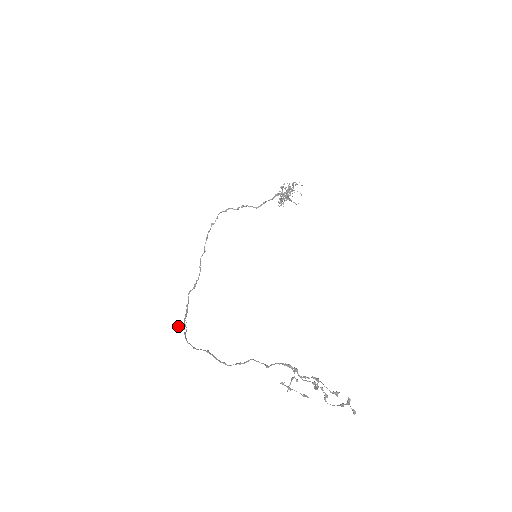
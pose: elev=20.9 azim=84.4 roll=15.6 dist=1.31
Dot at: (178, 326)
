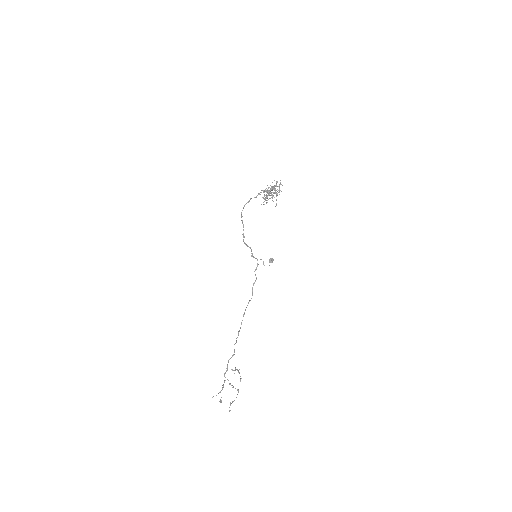
Dot at: (269, 261)
